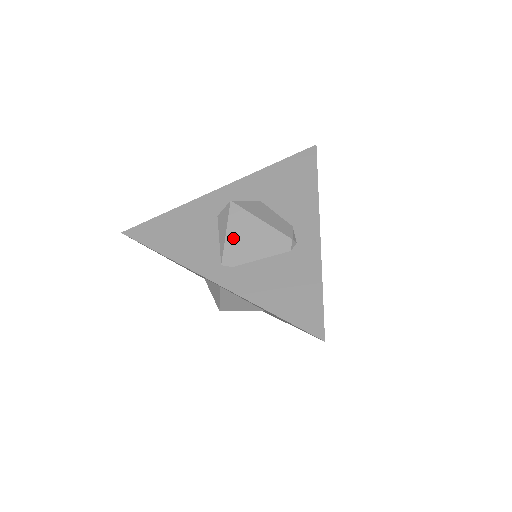
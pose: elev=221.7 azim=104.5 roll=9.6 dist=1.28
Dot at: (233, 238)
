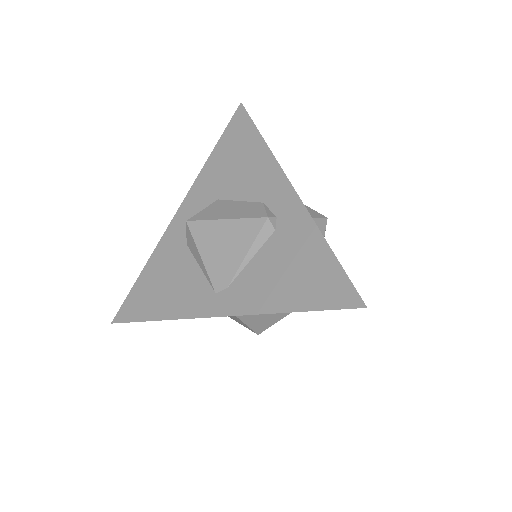
Dot at: (210, 257)
